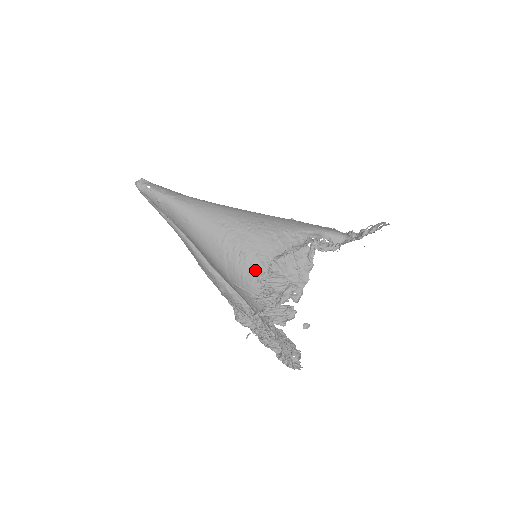
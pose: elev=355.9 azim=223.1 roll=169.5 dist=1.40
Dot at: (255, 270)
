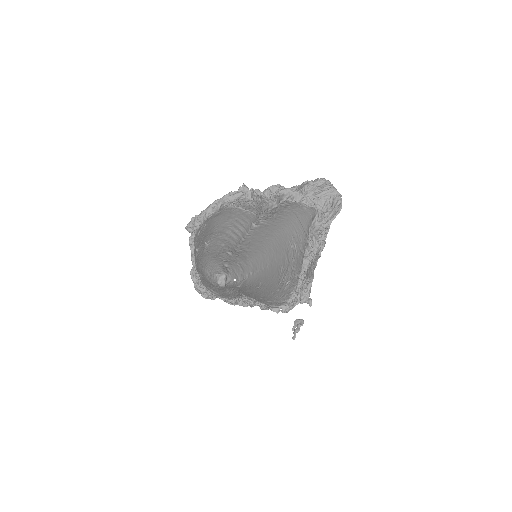
Dot at: (292, 287)
